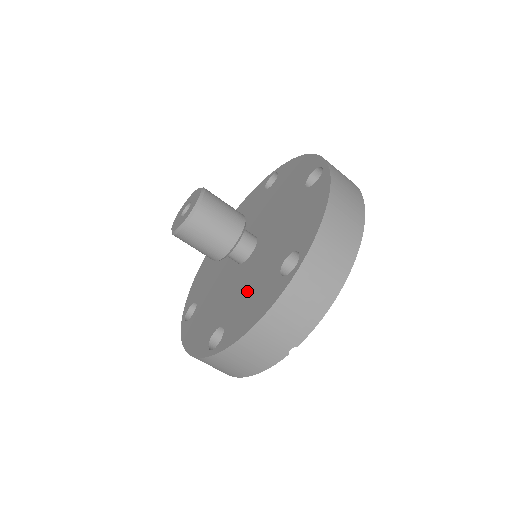
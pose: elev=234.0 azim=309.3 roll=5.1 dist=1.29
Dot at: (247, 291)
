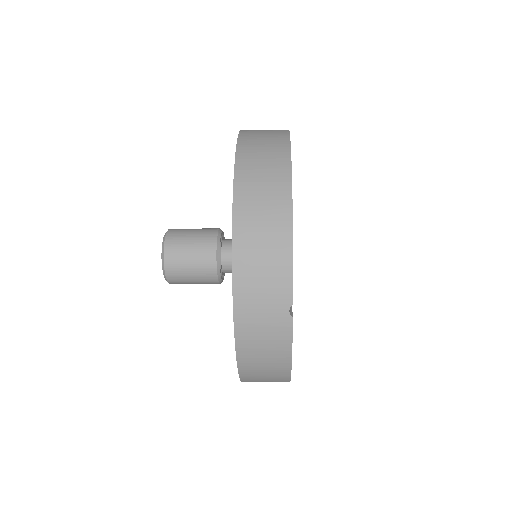
Dot at: occluded
